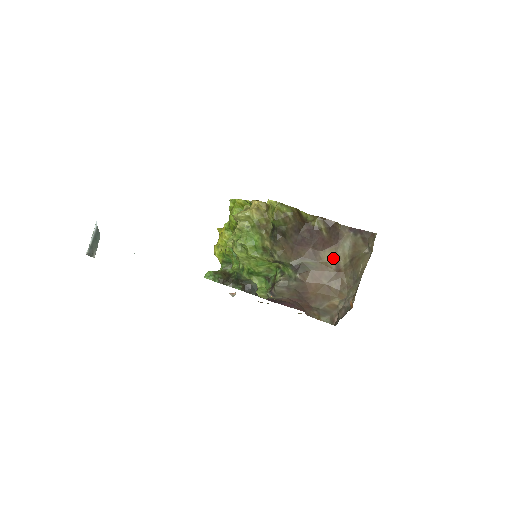
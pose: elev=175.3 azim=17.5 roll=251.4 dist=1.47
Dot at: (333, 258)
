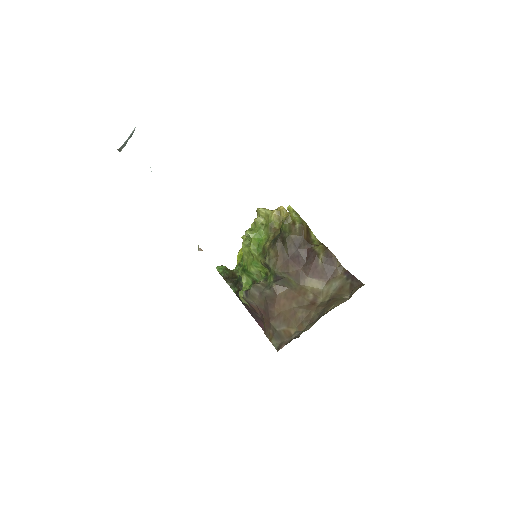
Dot at: (316, 290)
